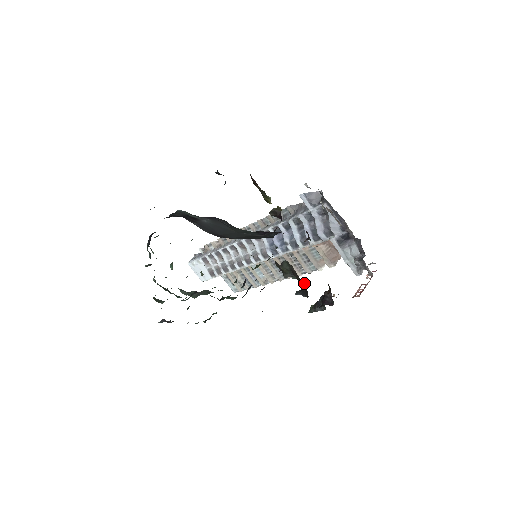
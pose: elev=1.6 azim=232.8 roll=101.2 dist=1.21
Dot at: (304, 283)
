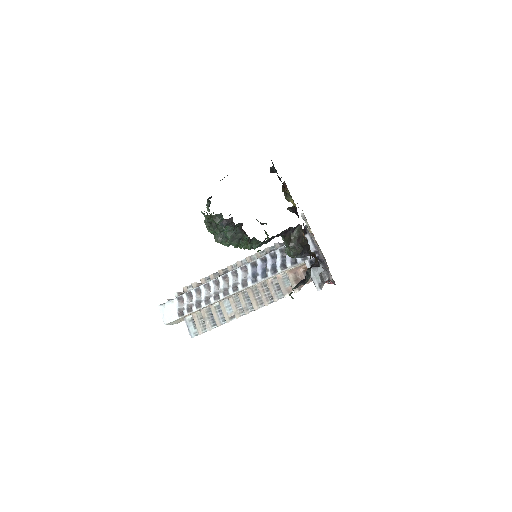
Dot at: (307, 242)
